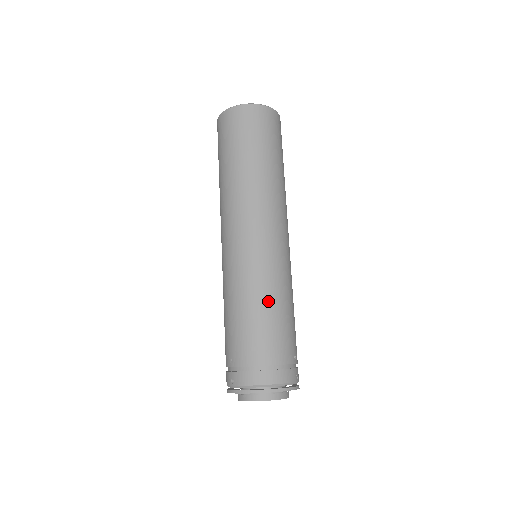
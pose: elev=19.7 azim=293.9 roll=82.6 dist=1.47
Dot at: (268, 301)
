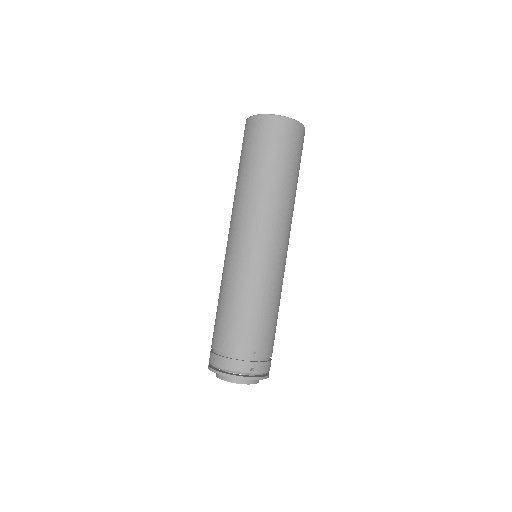
Dot at: (233, 299)
